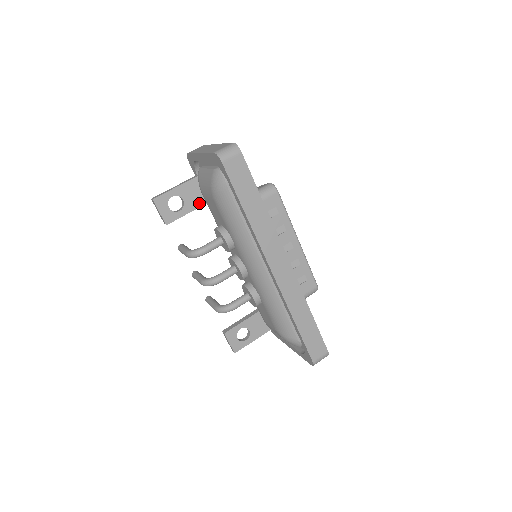
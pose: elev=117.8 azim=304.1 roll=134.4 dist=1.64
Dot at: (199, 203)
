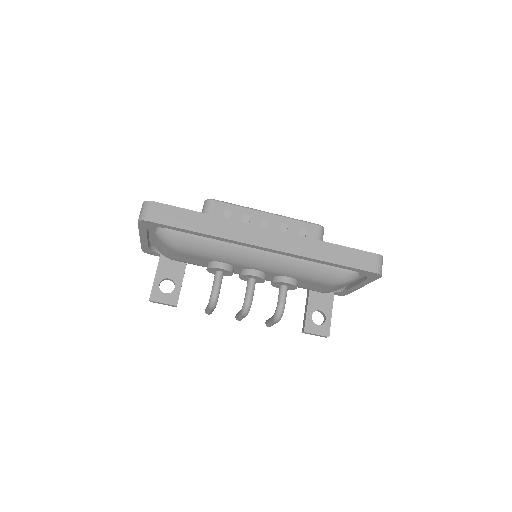
Dot at: (181, 269)
